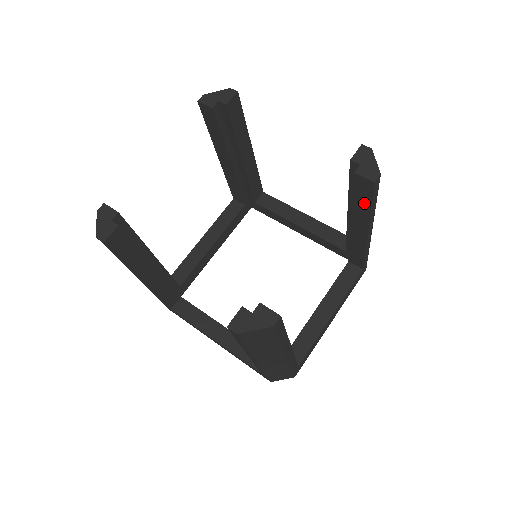
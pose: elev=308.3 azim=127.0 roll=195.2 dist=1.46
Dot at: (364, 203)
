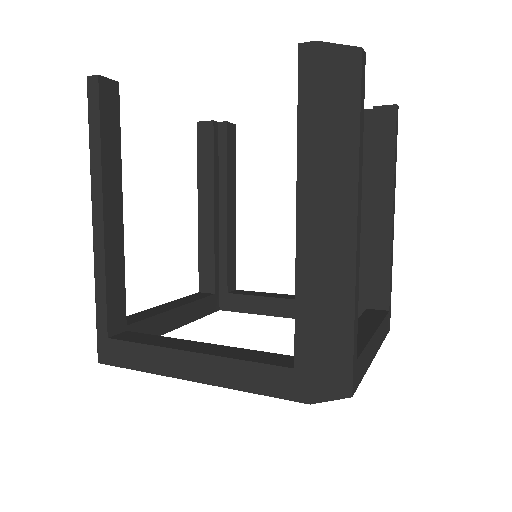
Dot at: (386, 151)
